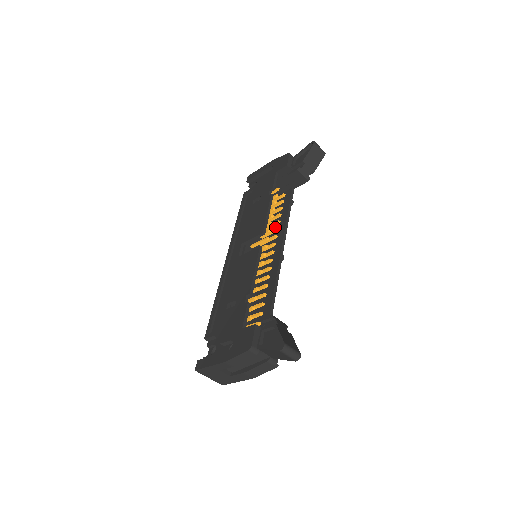
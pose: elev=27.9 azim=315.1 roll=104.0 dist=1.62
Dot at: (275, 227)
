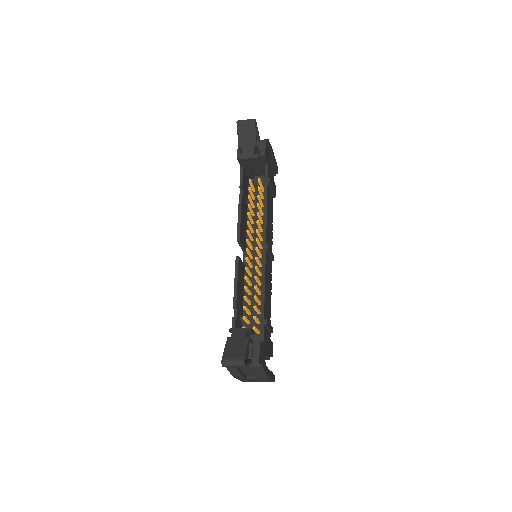
Dot at: occluded
